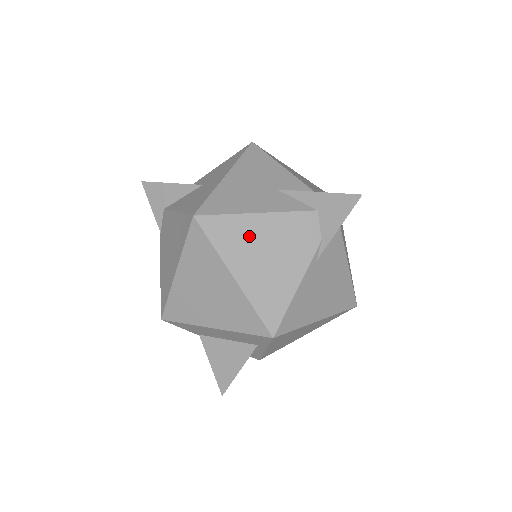
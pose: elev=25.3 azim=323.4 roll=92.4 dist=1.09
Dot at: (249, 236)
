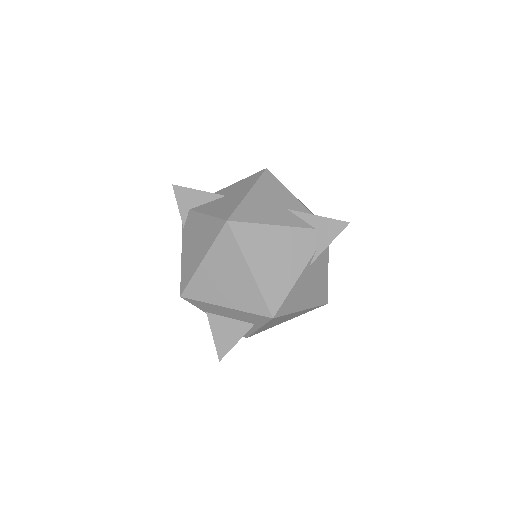
Dot at: (265, 241)
